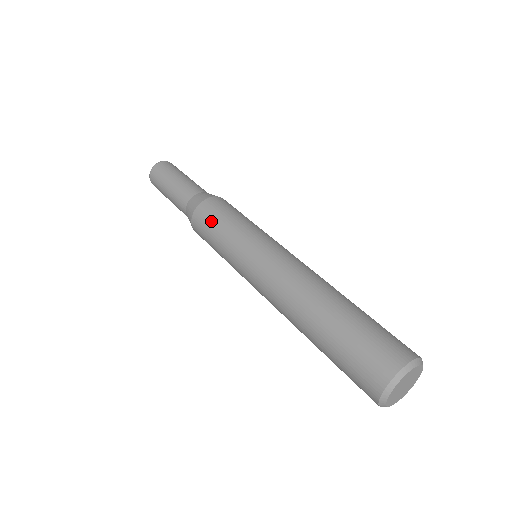
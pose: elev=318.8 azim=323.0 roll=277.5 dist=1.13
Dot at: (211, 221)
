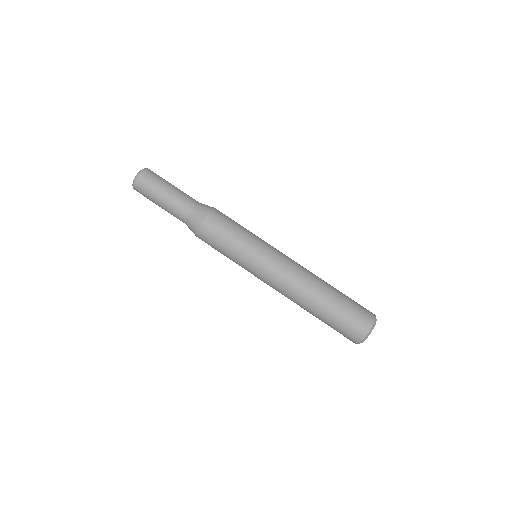
Dot at: (217, 239)
